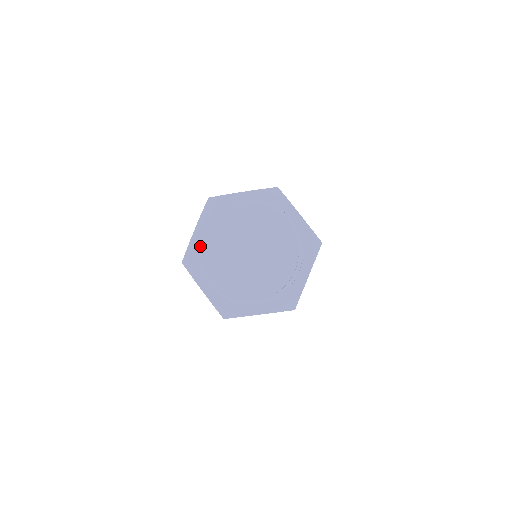
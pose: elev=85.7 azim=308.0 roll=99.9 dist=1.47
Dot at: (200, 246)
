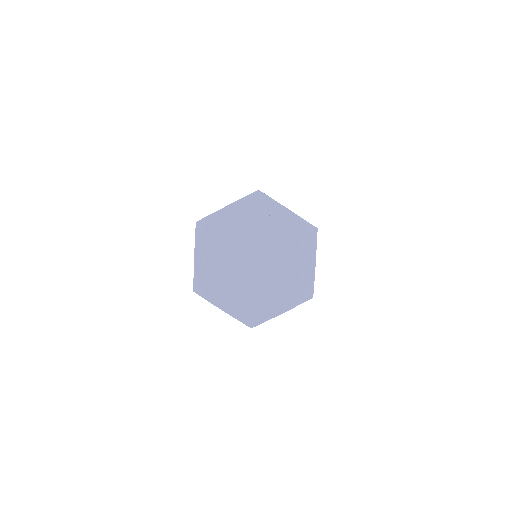
Dot at: (207, 273)
